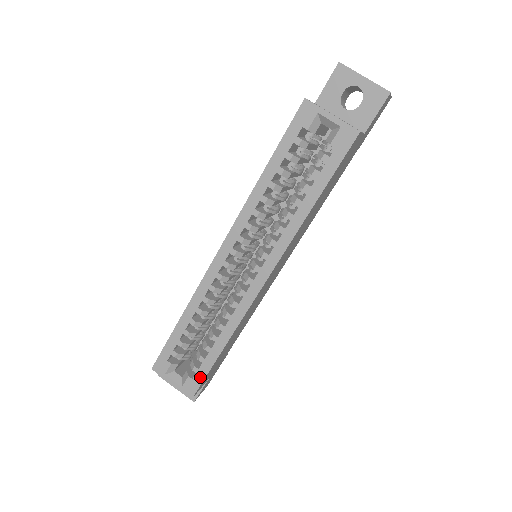
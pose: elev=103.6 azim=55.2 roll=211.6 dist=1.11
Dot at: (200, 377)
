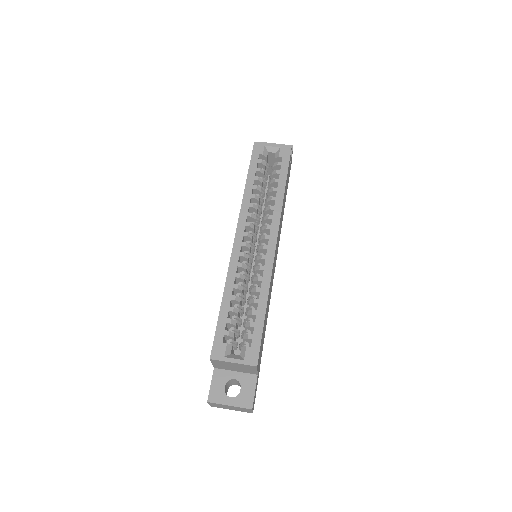
Dot at: (257, 341)
